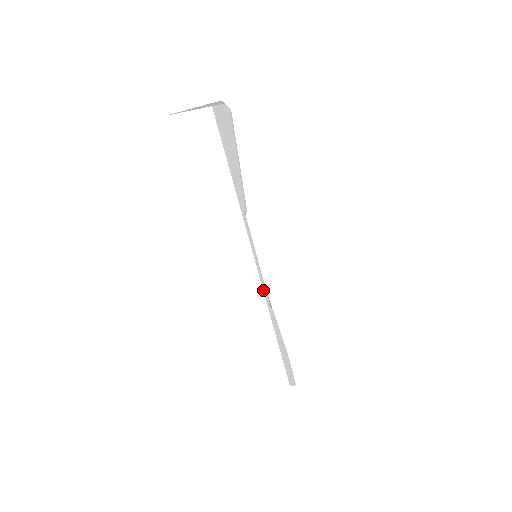
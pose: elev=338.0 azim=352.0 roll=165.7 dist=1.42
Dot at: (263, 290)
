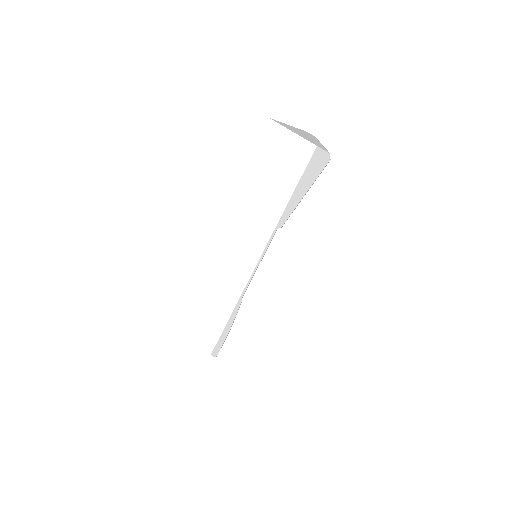
Dot at: (247, 284)
